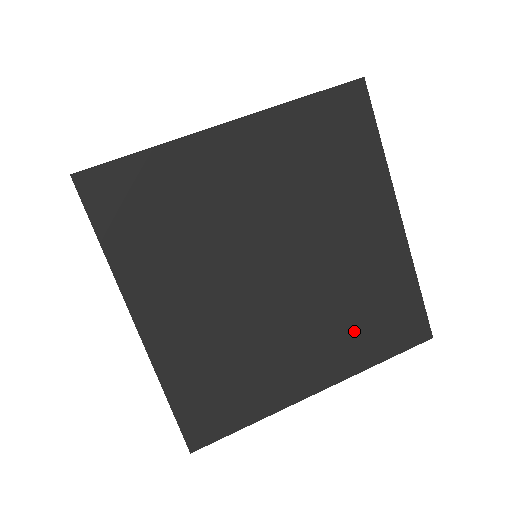
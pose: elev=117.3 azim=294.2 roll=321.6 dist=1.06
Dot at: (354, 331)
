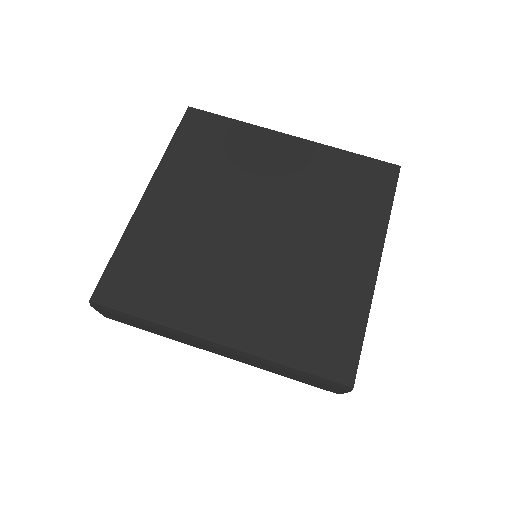
Dot at: (284, 318)
